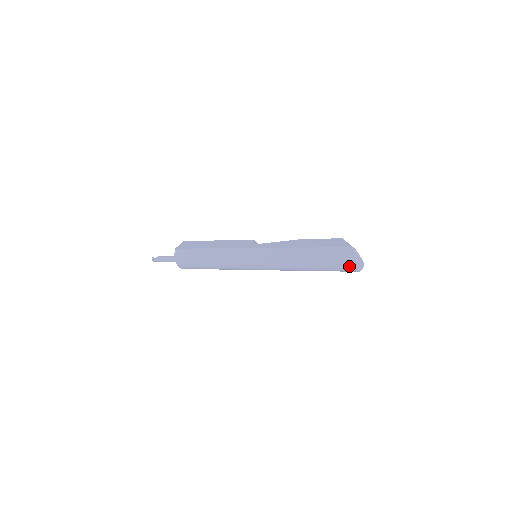
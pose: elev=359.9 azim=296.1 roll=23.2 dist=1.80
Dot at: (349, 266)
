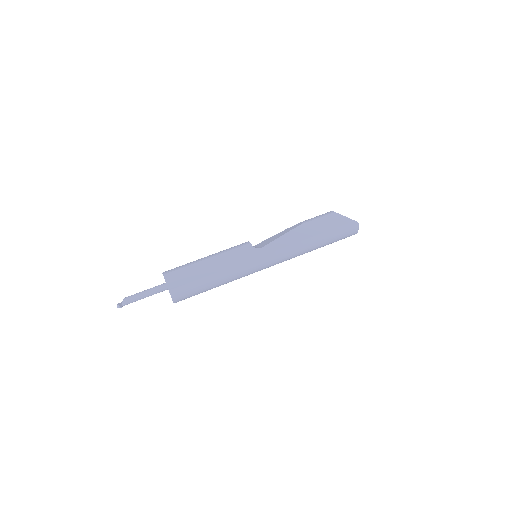
Dot at: (351, 235)
